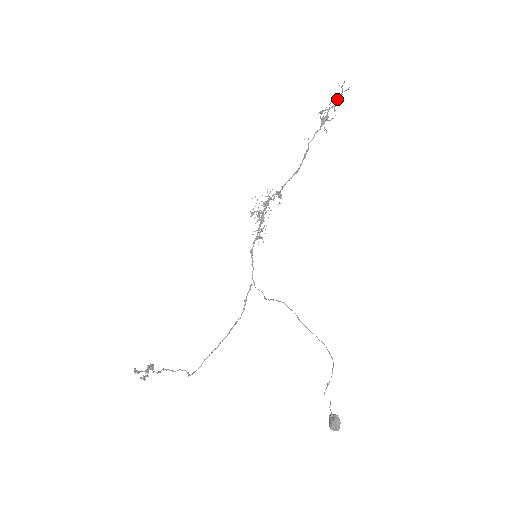
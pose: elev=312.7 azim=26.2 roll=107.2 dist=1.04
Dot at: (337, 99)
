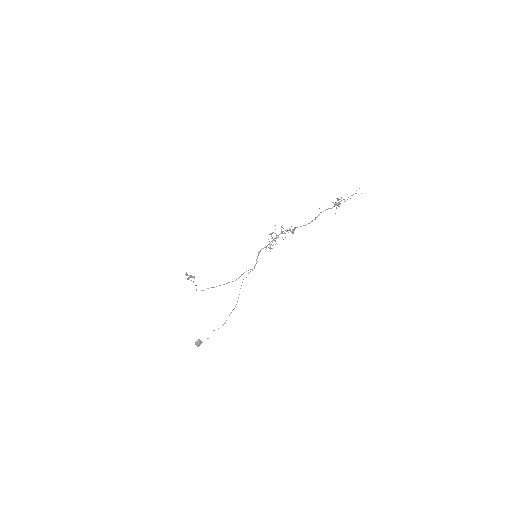
Dot at: occluded
